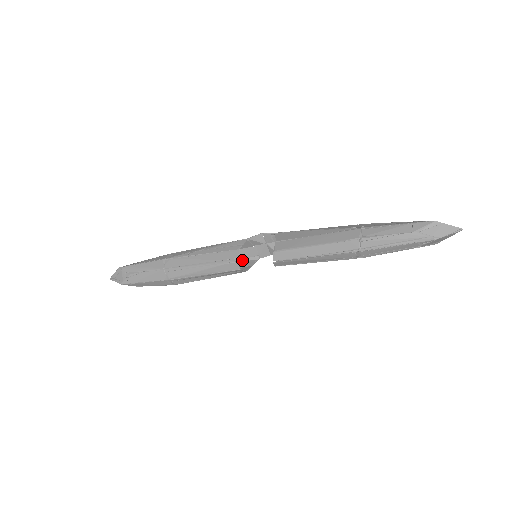
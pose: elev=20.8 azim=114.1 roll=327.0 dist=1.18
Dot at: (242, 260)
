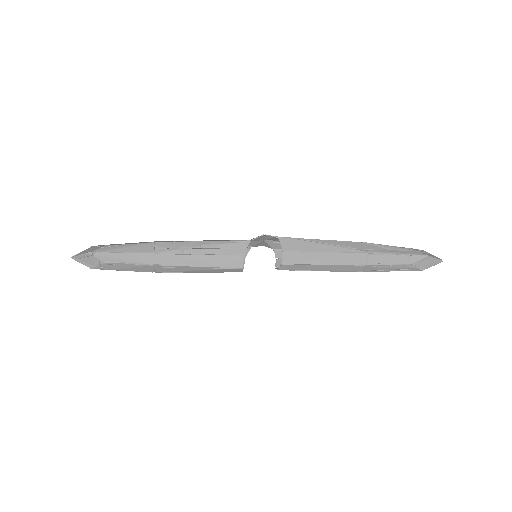
Dot at: occluded
